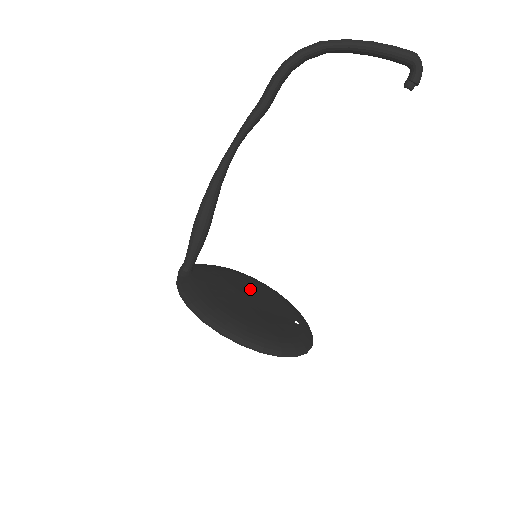
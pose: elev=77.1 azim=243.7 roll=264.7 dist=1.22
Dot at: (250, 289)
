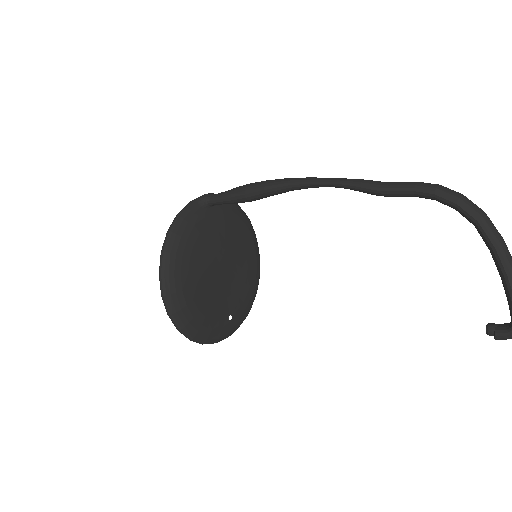
Dot at: (236, 261)
